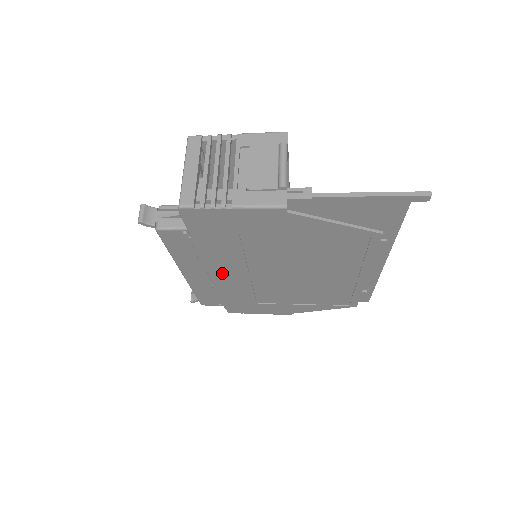
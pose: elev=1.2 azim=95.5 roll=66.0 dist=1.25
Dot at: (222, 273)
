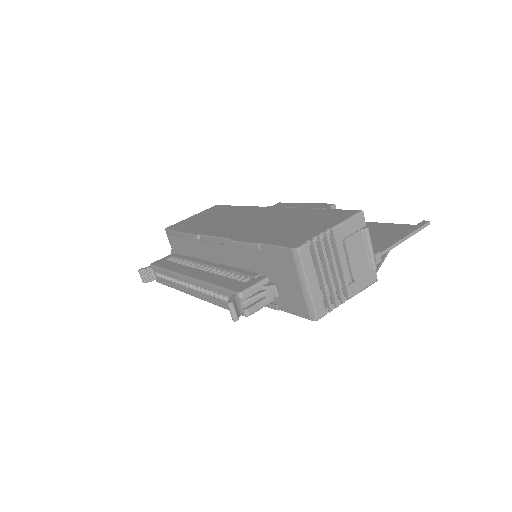
Dot at: occluded
